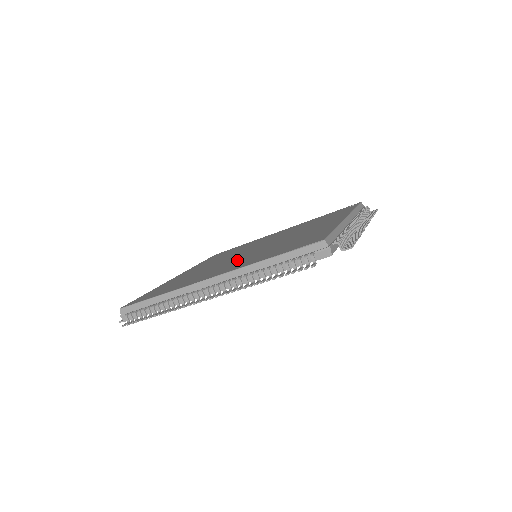
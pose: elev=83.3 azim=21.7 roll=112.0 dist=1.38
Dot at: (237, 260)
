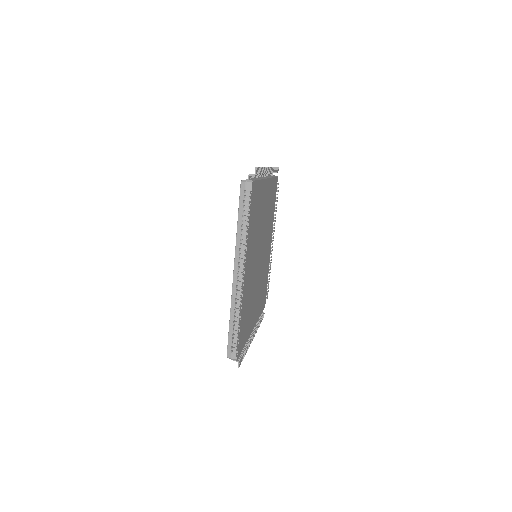
Dot at: occluded
